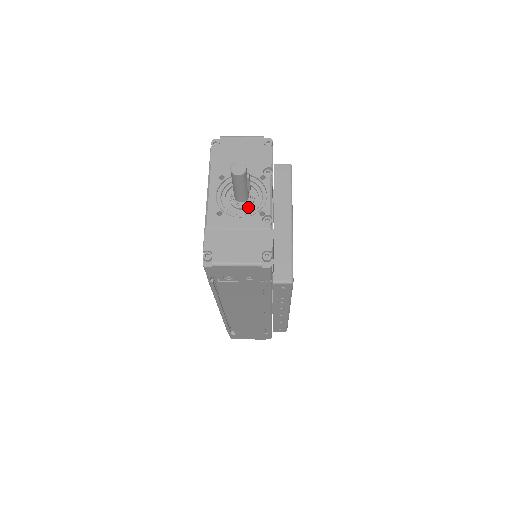
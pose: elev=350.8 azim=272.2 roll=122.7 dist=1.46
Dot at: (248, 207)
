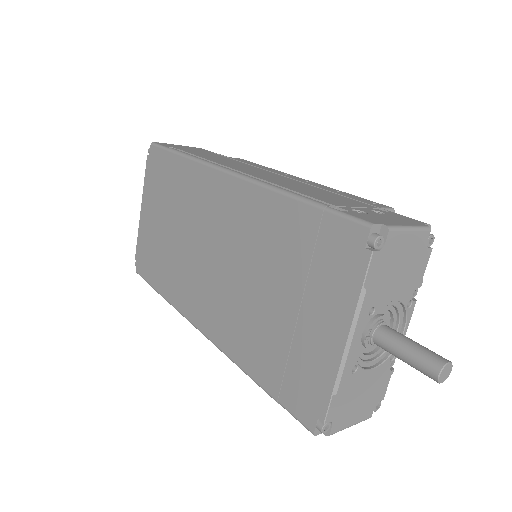
Dot at: occluded
